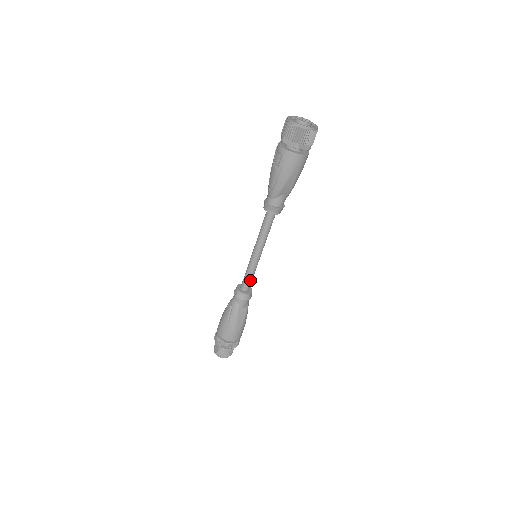
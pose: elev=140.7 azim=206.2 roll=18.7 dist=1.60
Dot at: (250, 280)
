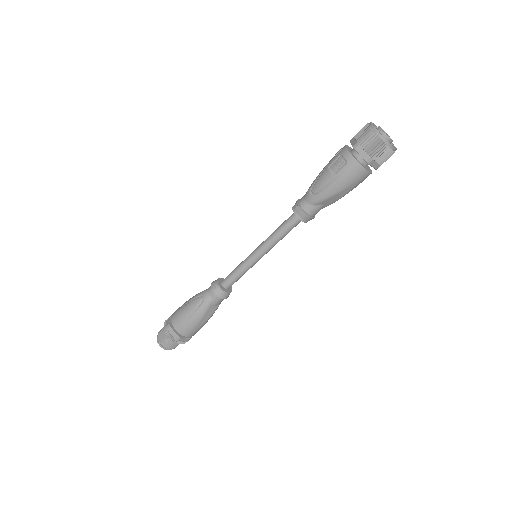
Dot at: (237, 279)
